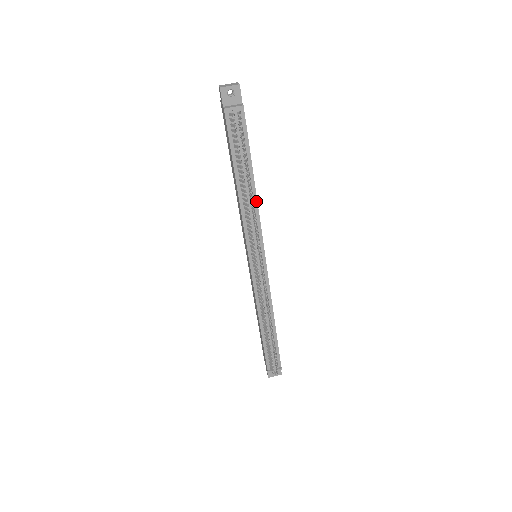
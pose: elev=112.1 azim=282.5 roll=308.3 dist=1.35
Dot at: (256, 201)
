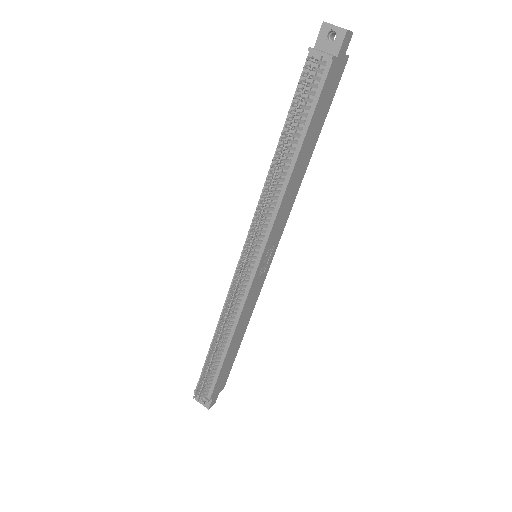
Dot at: (285, 188)
